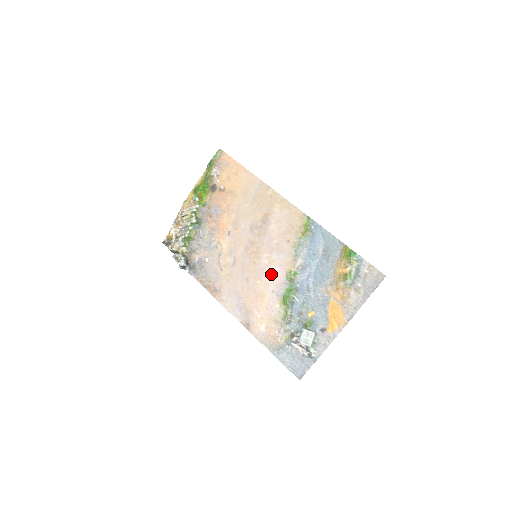
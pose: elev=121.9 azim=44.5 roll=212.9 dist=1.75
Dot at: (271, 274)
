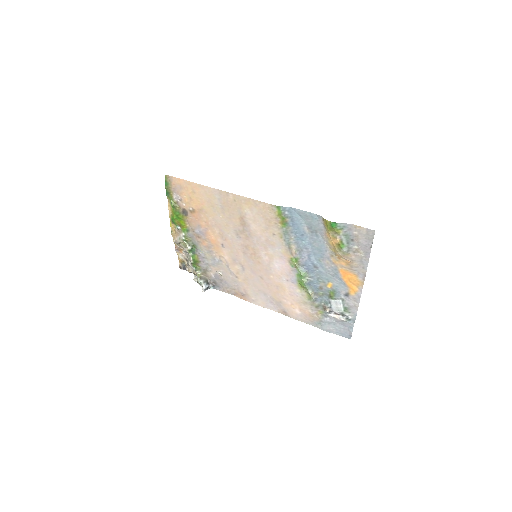
Dot at: (277, 267)
